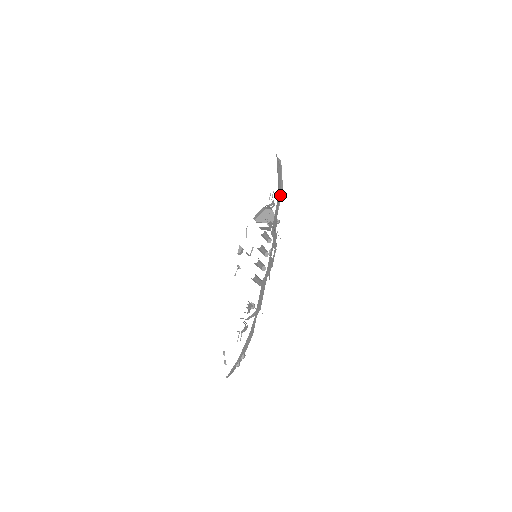
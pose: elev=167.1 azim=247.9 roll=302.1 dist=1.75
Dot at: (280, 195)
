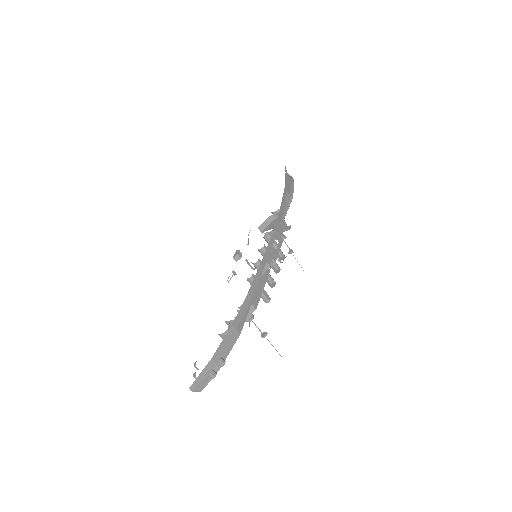
Dot at: (289, 199)
